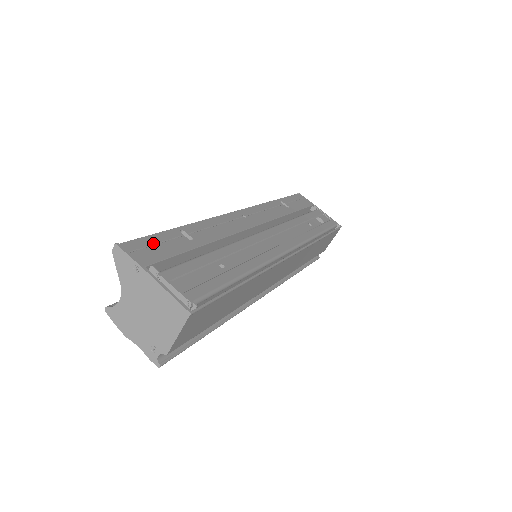
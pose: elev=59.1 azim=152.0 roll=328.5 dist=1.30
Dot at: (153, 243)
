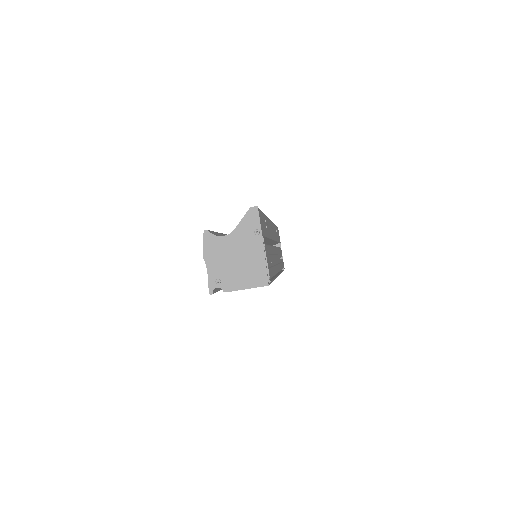
Dot at: (262, 219)
